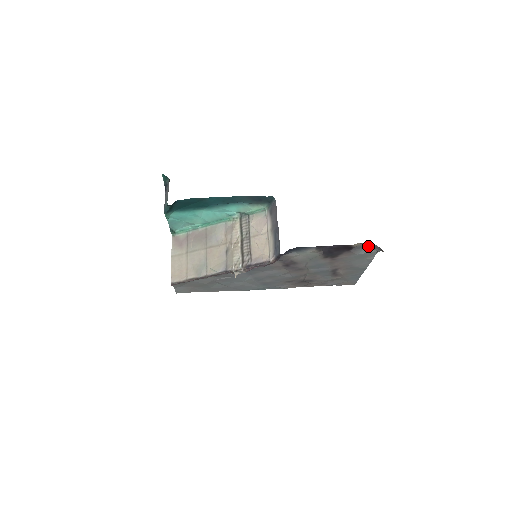
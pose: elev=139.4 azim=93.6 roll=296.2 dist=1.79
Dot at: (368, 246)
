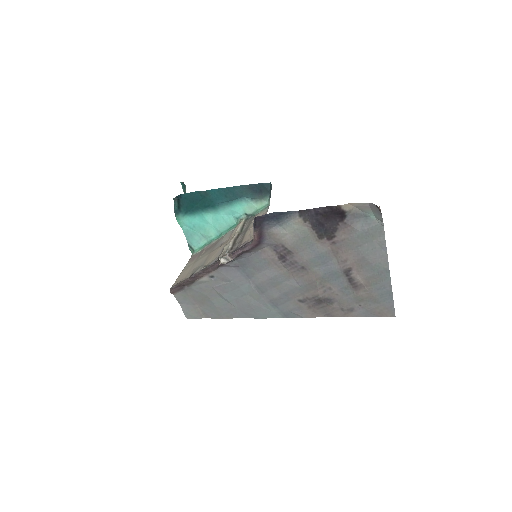
Dot at: (367, 214)
